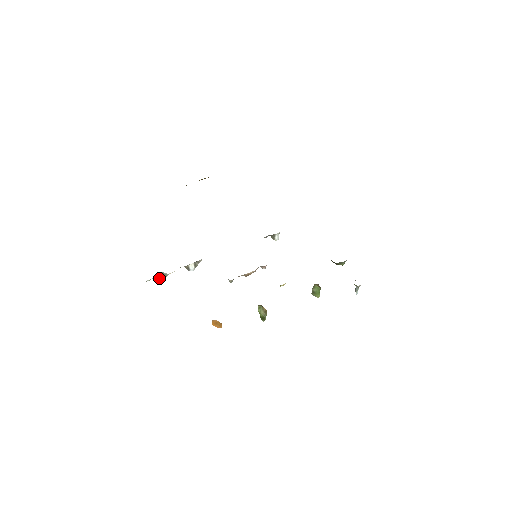
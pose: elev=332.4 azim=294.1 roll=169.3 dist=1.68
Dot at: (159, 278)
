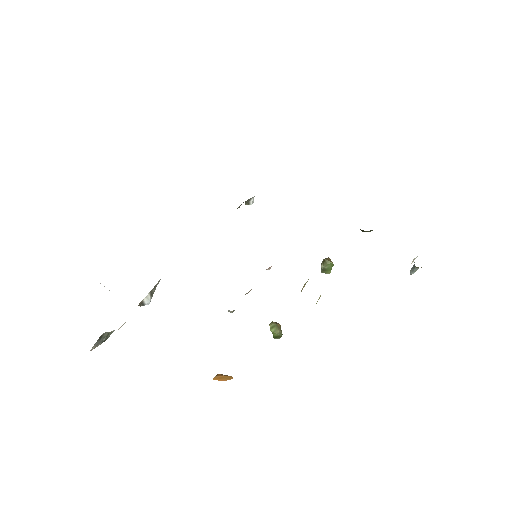
Dot at: (100, 342)
